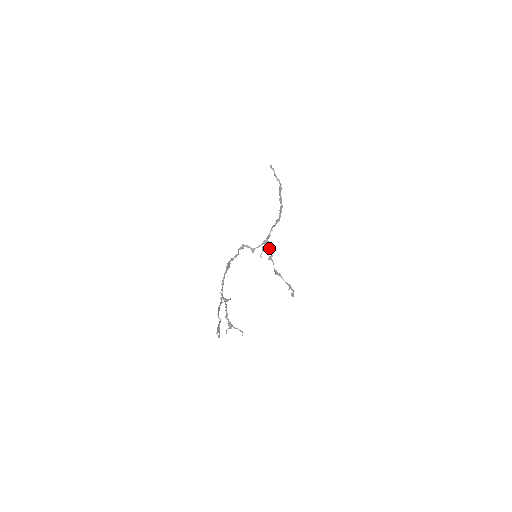
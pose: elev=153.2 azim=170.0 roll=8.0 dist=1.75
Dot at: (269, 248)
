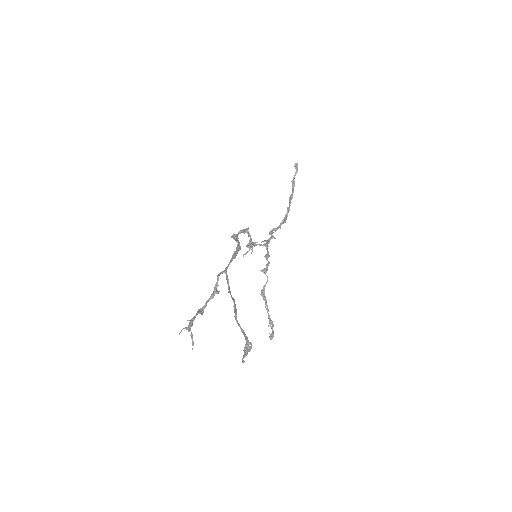
Dot at: (267, 257)
